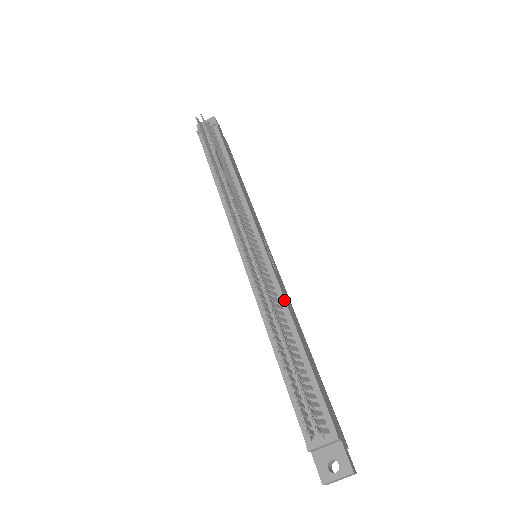
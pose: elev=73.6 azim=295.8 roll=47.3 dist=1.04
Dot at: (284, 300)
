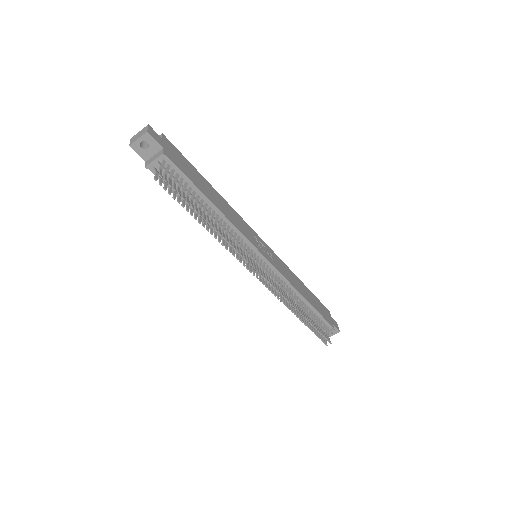
Dot at: (291, 285)
